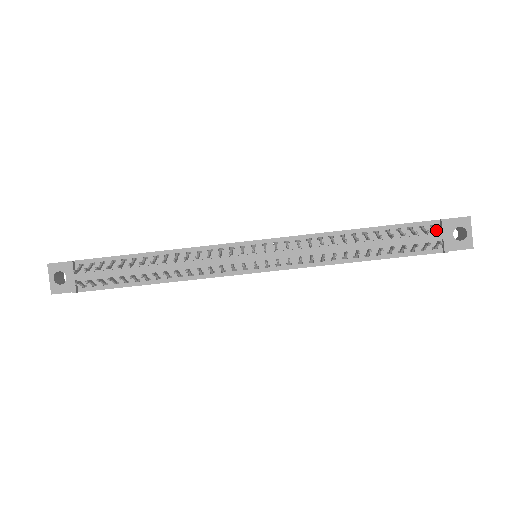
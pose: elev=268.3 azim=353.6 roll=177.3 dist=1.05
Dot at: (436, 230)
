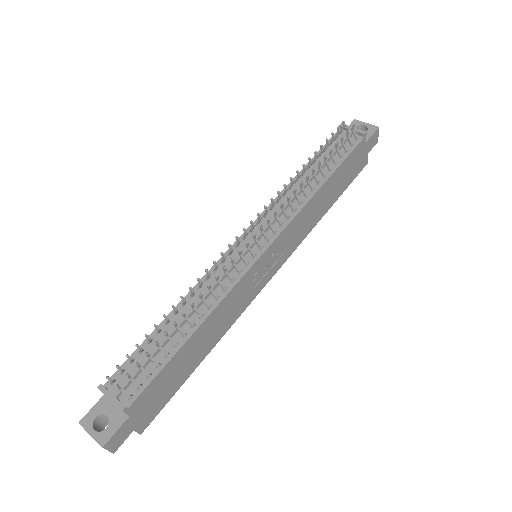
Dot at: occluded
